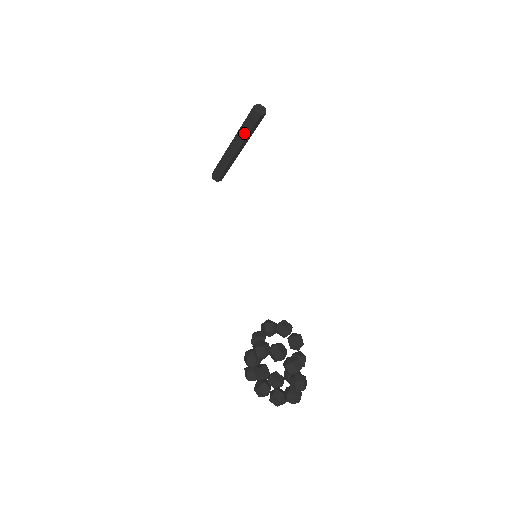
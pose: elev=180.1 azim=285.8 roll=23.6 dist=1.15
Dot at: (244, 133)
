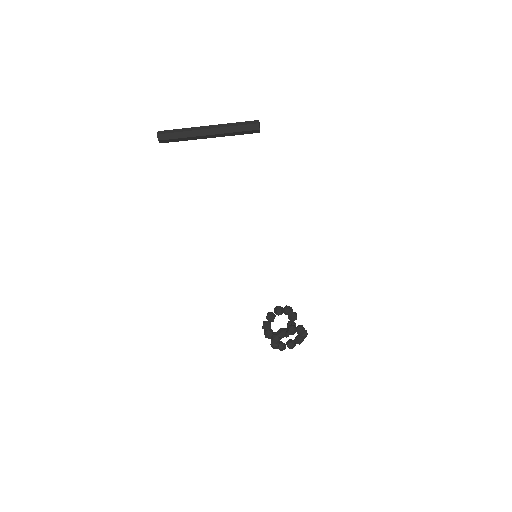
Dot at: (232, 134)
